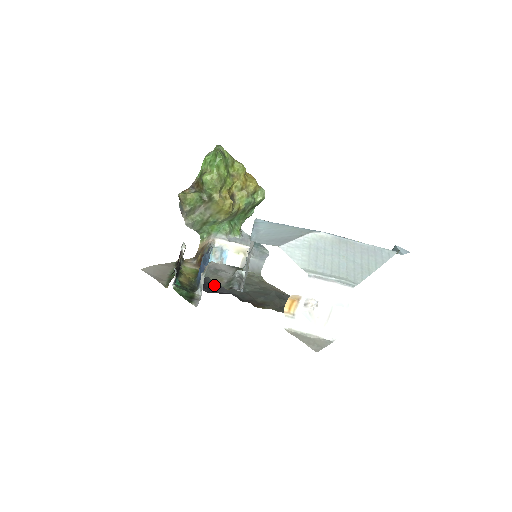
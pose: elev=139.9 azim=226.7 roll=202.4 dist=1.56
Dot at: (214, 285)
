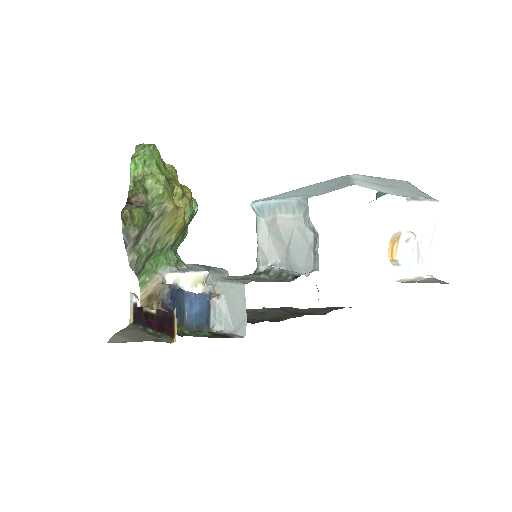
Dot at: occluded
